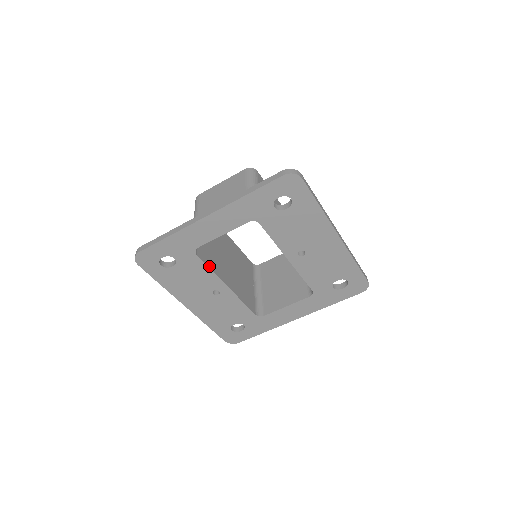
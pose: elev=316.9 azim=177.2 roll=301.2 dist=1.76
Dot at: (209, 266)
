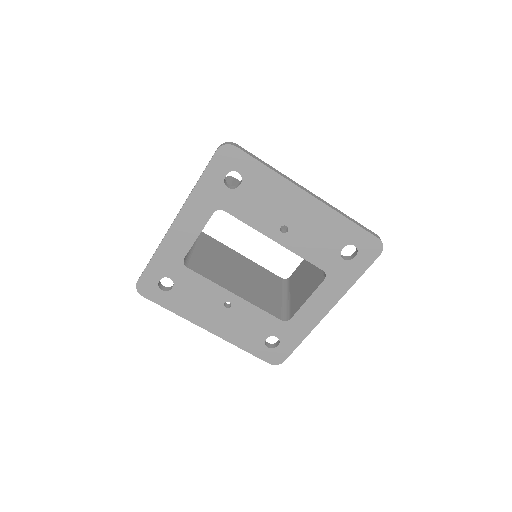
Dot at: (206, 277)
